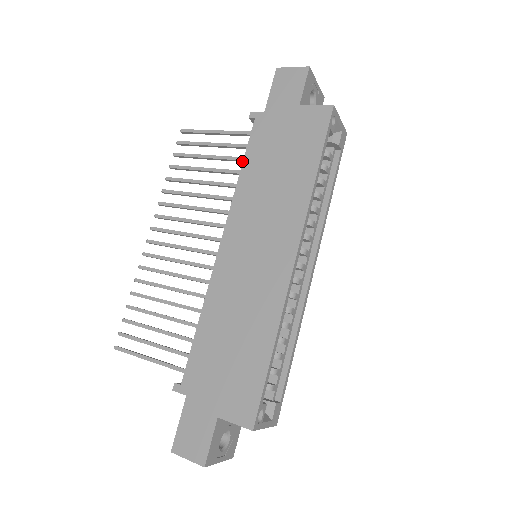
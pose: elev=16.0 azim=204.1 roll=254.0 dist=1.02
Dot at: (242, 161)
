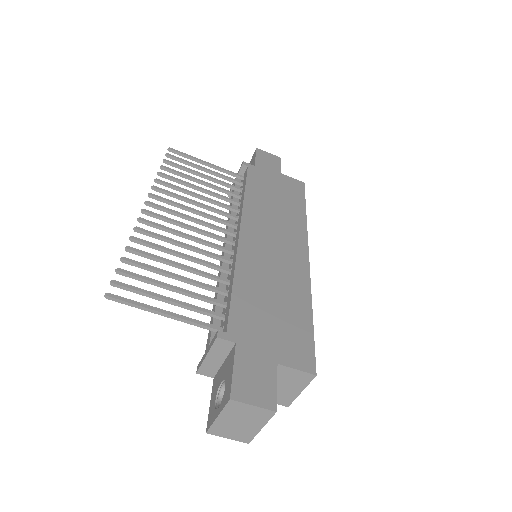
Dot at: (235, 189)
